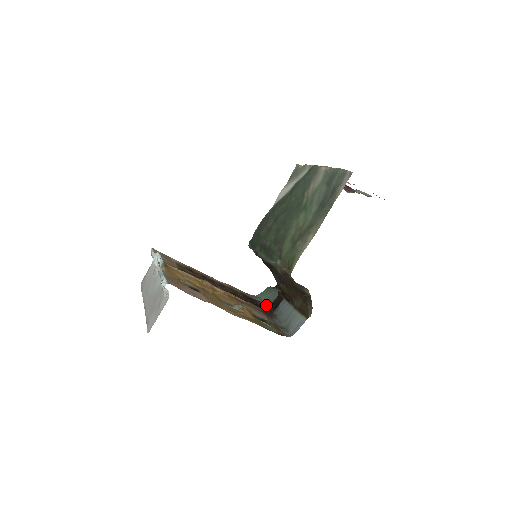
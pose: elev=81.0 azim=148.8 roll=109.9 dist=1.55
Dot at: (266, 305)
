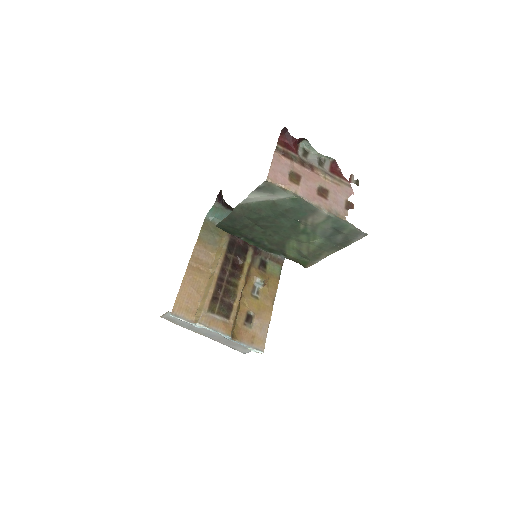
Dot at: occluded
